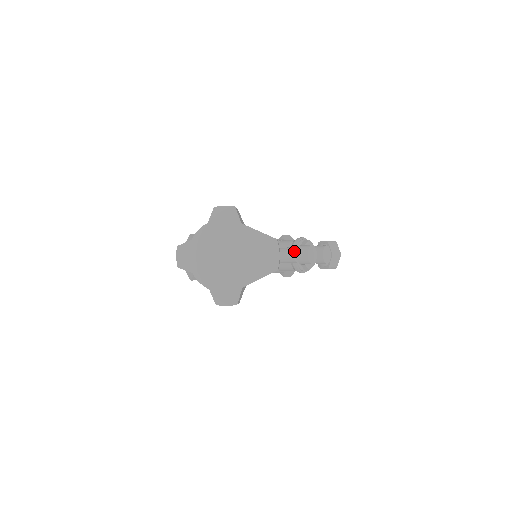
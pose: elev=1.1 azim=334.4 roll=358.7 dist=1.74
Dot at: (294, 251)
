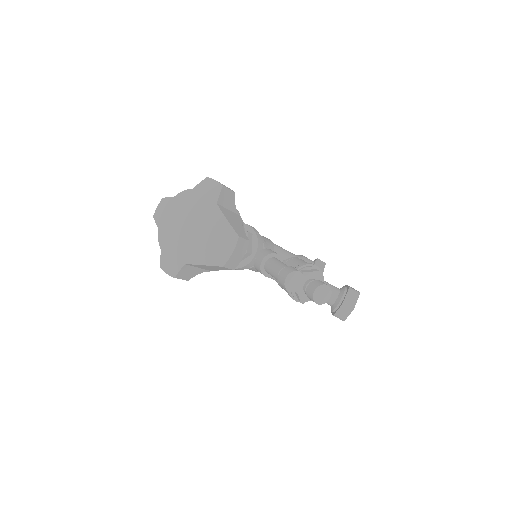
Dot at: (281, 268)
